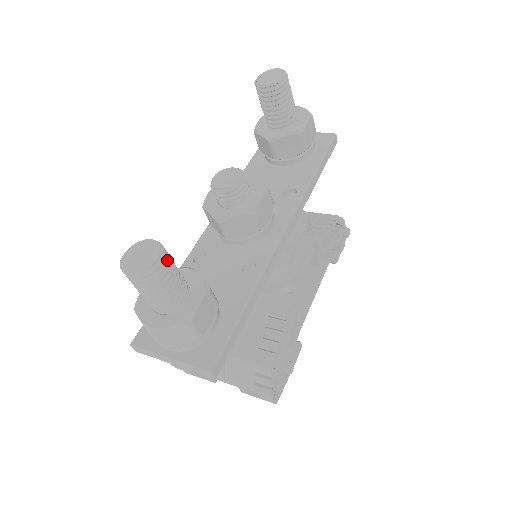
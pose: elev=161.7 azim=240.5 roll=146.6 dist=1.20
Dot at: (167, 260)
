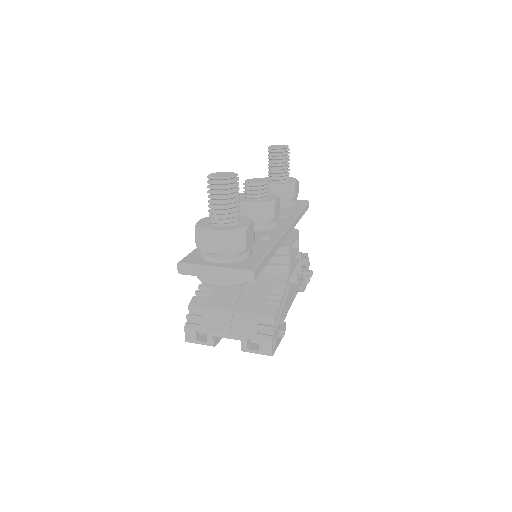
Dot at: occluded
